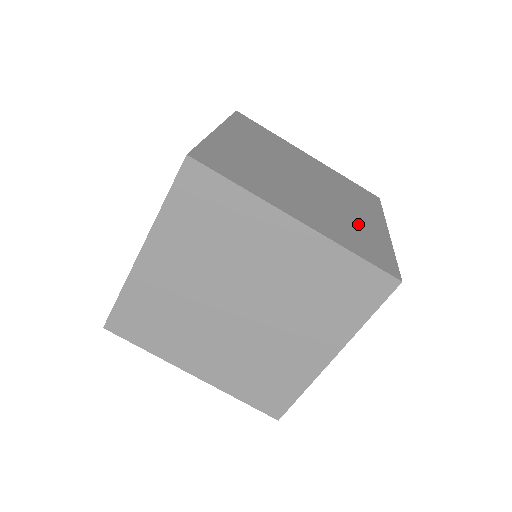
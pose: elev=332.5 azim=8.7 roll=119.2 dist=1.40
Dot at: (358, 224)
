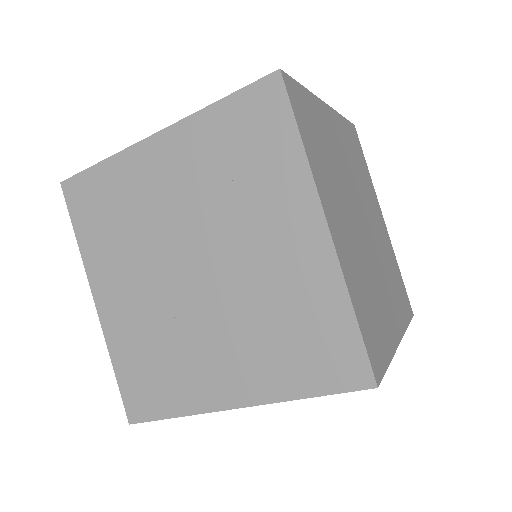
Dot at: (379, 302)
